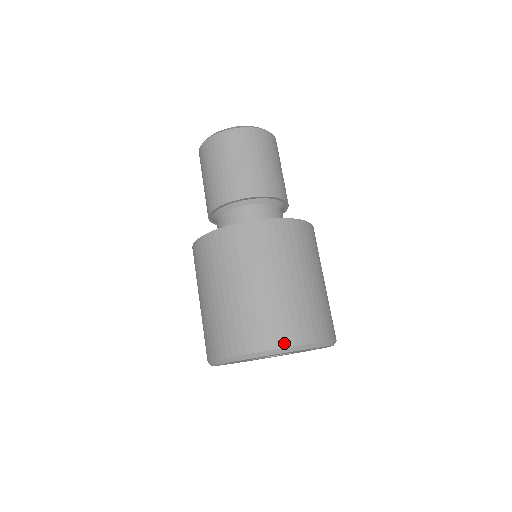
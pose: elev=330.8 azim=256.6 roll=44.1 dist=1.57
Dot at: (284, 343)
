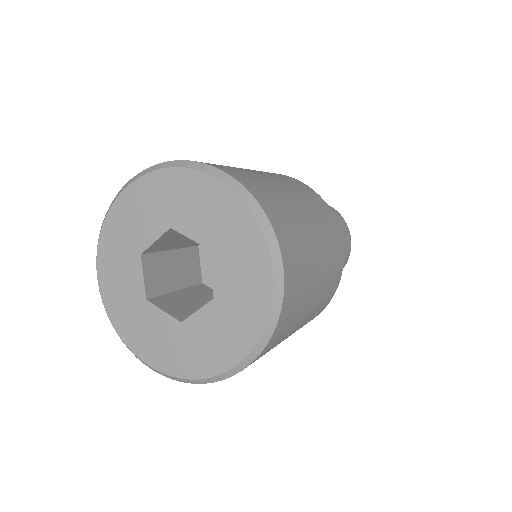
Dot at: occluded
